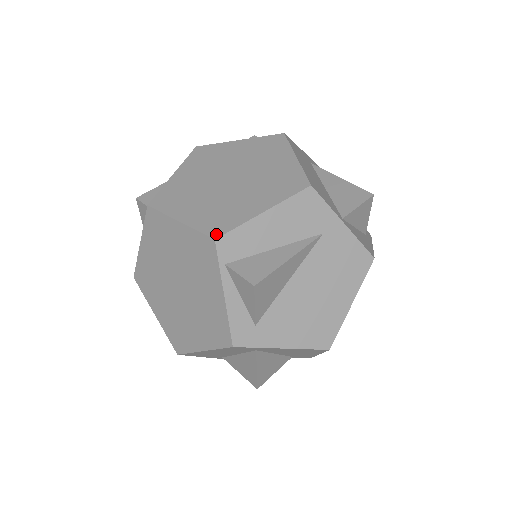
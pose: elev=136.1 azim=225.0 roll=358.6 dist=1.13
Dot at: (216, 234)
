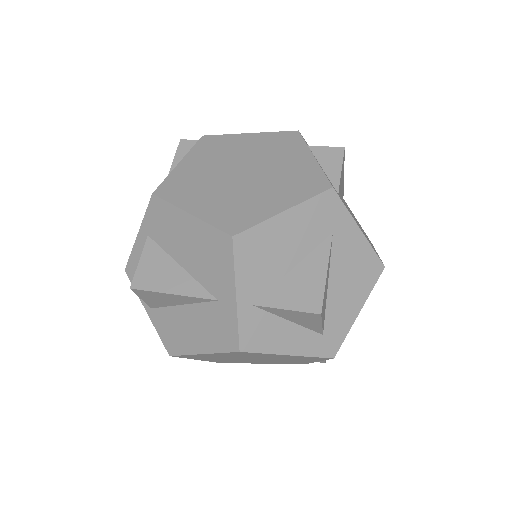
Dot at: (295, 133)
